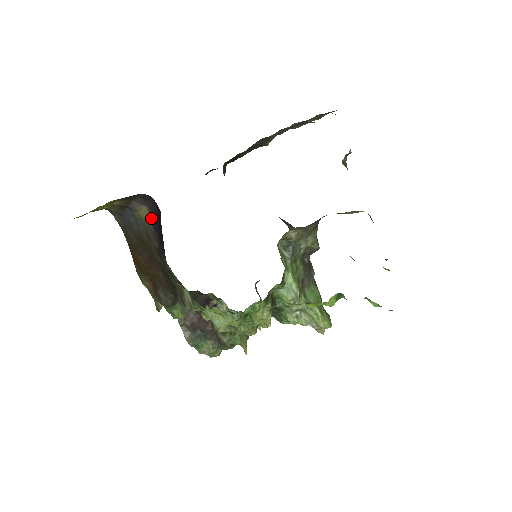
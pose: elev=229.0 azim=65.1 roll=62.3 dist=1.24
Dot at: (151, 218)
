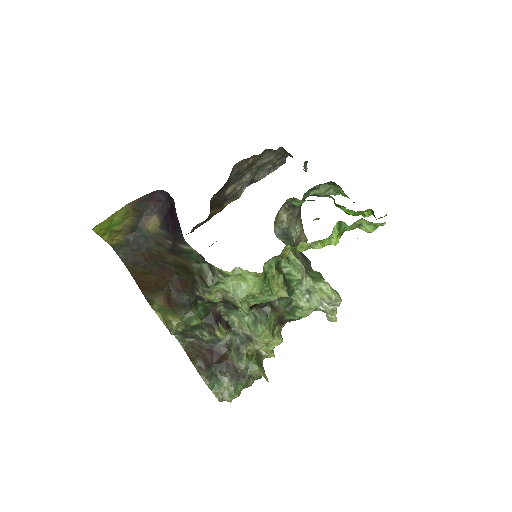
Dot at: (162, 223)
